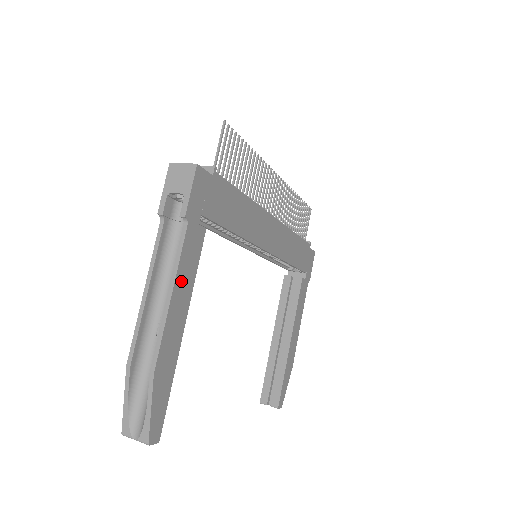
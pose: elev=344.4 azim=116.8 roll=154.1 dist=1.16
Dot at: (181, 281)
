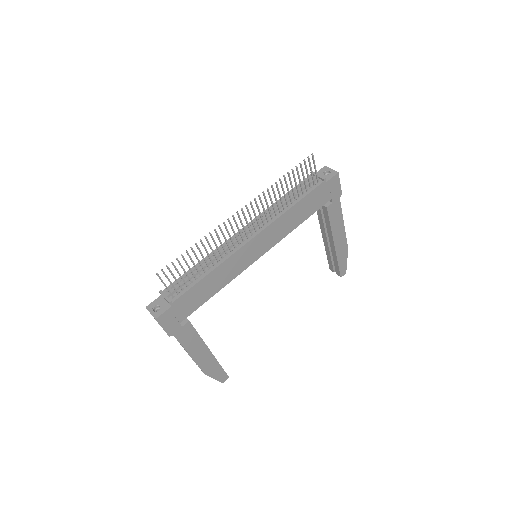
Dot at: (191, 347)
